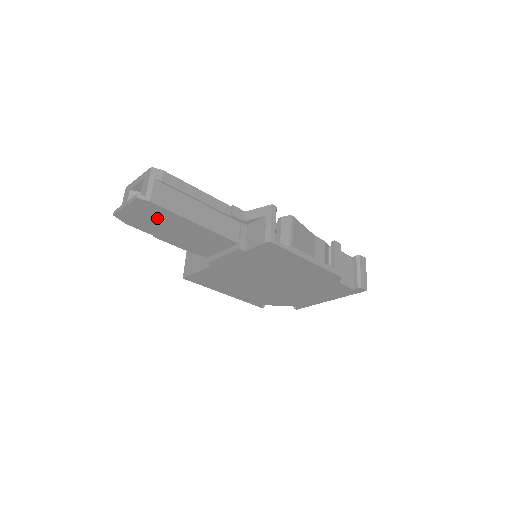
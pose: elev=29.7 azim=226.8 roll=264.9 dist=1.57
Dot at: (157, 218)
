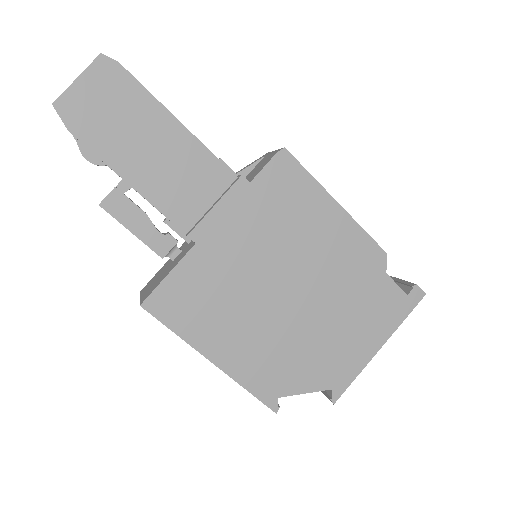
Dot at: (122, 110)
